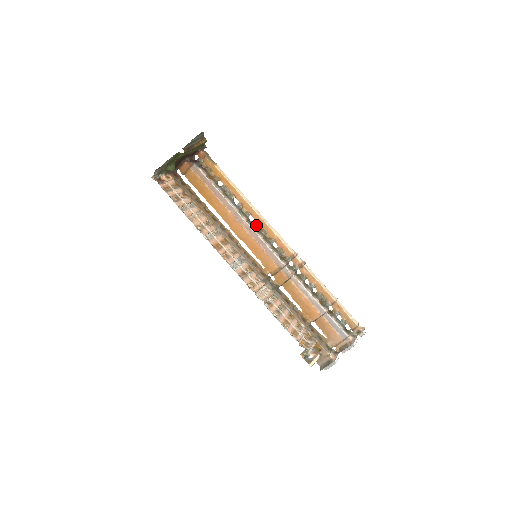
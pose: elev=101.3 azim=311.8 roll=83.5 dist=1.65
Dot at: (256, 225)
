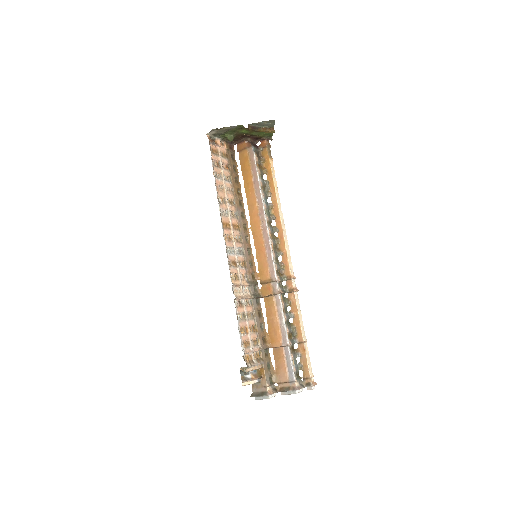
Dot at: (274, 231)
